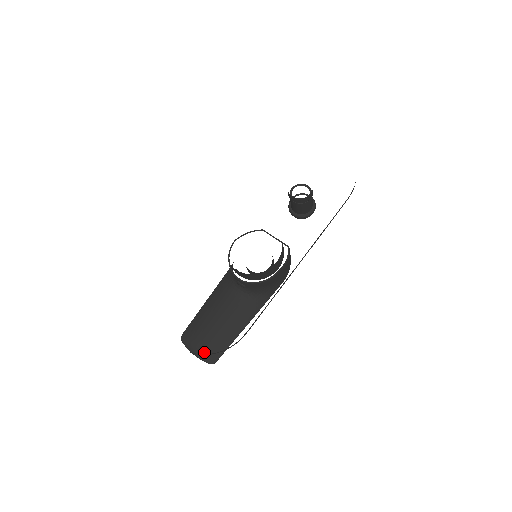
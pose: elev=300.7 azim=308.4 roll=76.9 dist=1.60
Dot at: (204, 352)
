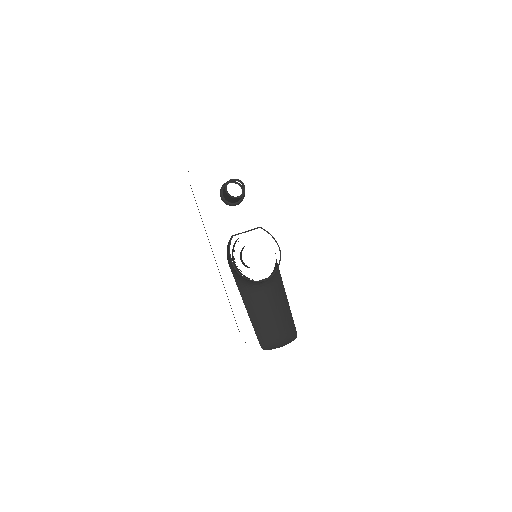
Dot at: (286, 338)
